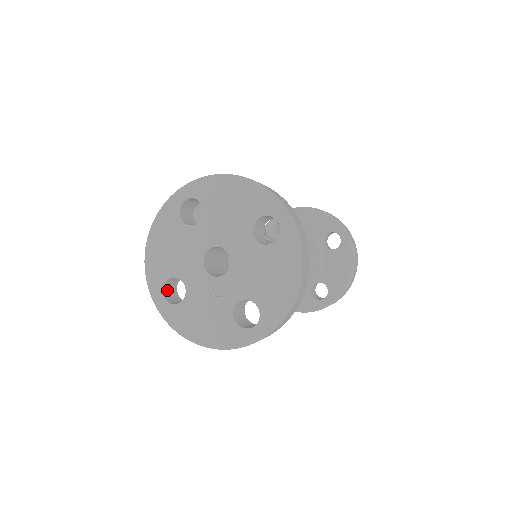
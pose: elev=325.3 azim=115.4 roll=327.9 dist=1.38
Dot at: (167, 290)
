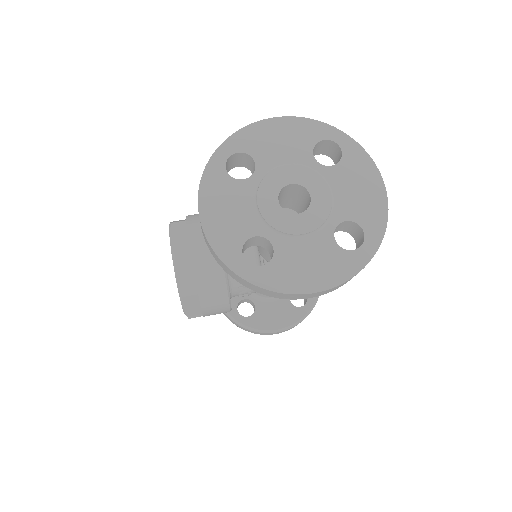
Dot at: occluded
